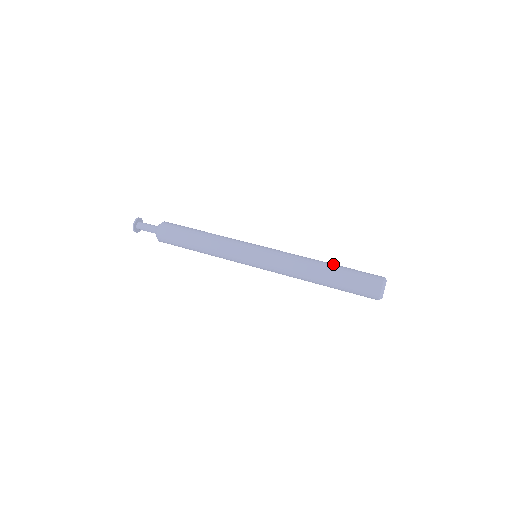
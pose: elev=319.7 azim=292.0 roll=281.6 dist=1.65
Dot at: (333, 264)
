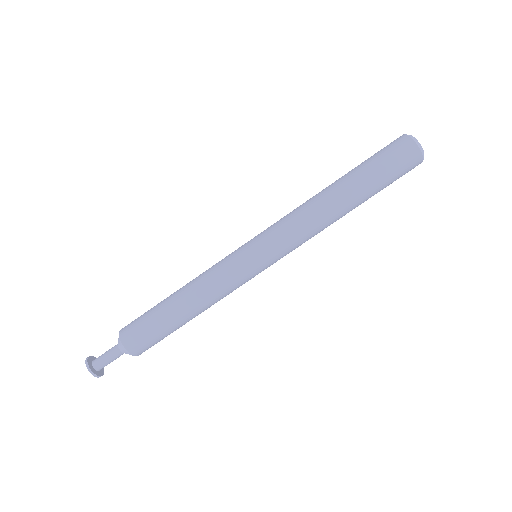
Dot at: (353, 189)
